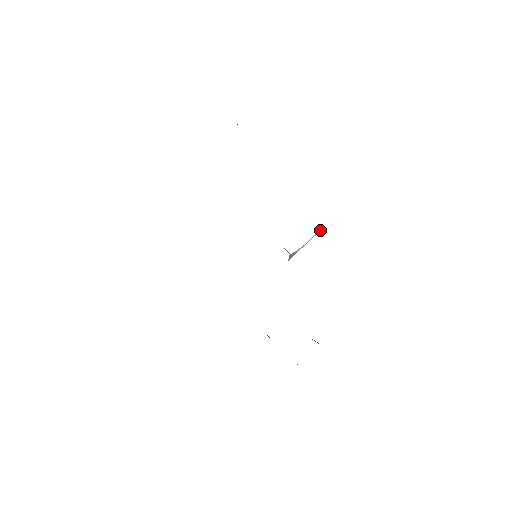
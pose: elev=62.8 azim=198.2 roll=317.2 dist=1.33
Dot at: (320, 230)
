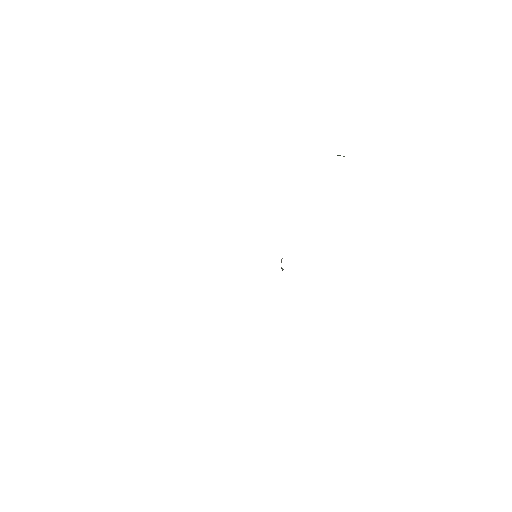
Dot at: occluded
